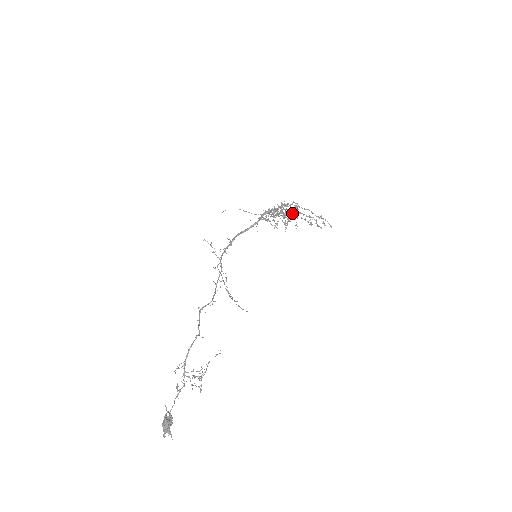
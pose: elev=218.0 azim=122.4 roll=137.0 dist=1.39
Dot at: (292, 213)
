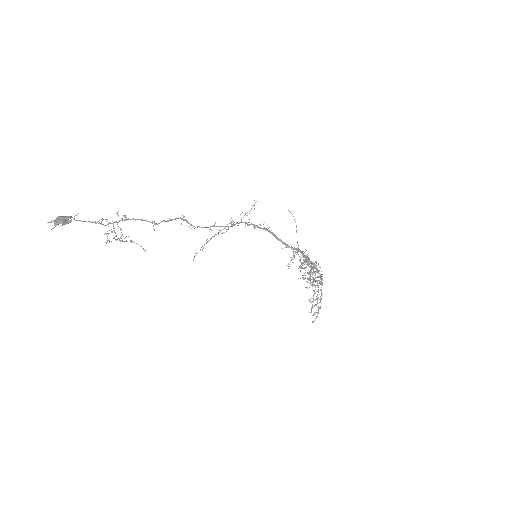
Dot at: (314, 279)
